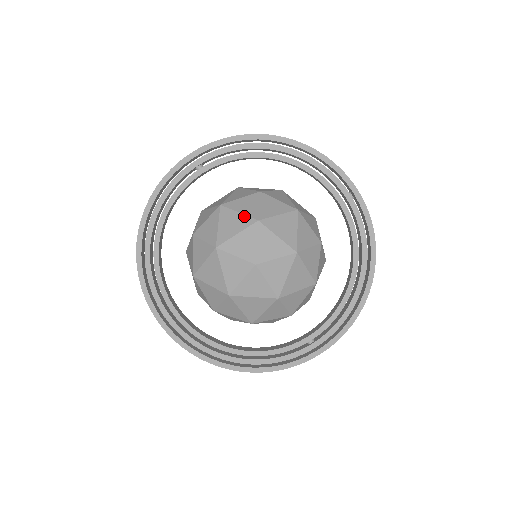
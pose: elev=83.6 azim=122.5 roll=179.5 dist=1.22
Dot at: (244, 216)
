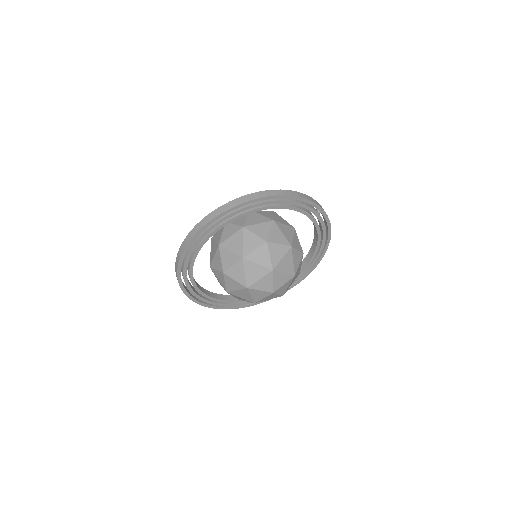
Dot at: (262, 267)
